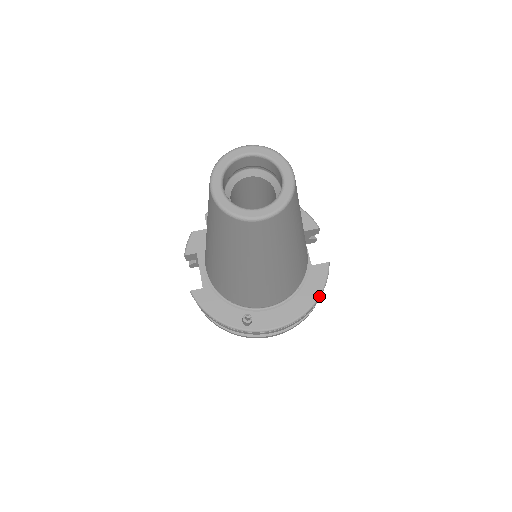
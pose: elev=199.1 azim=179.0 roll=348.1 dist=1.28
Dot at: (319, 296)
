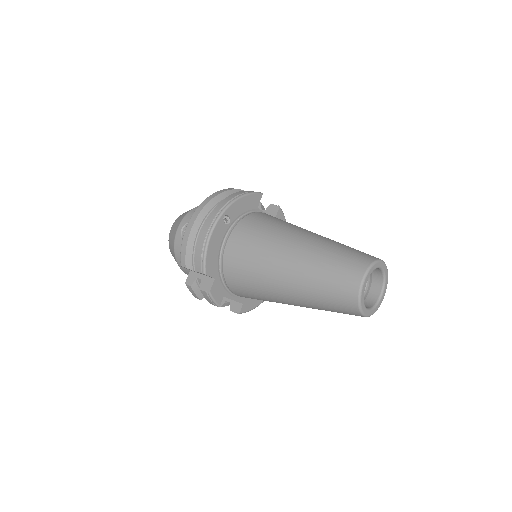
Dot at: occluded
